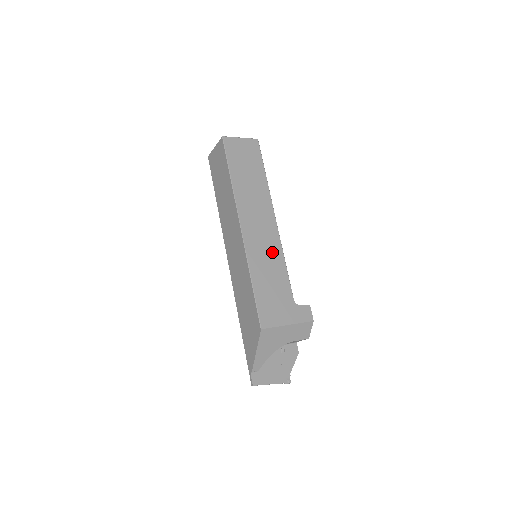
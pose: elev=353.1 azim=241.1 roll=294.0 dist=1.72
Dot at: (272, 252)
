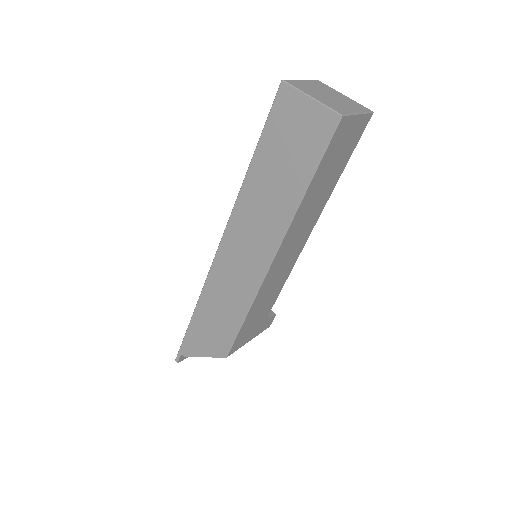
Dot at: (282, 276)
